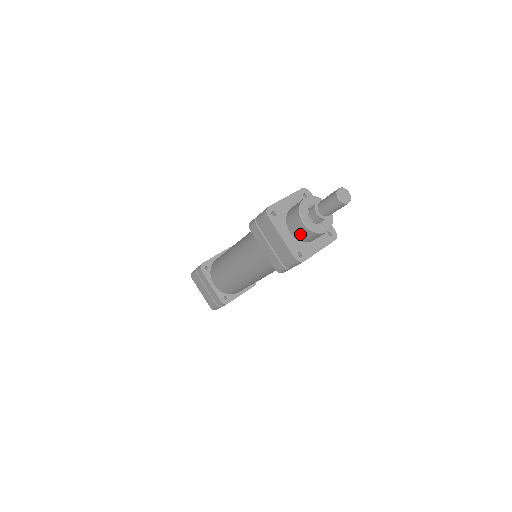
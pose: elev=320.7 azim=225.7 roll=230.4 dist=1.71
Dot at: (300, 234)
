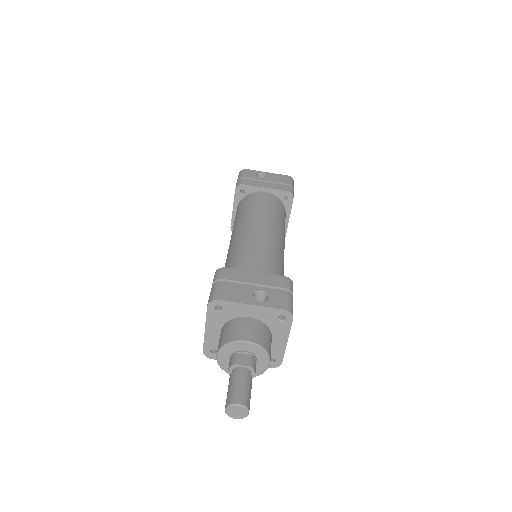
Dot at: occluded
